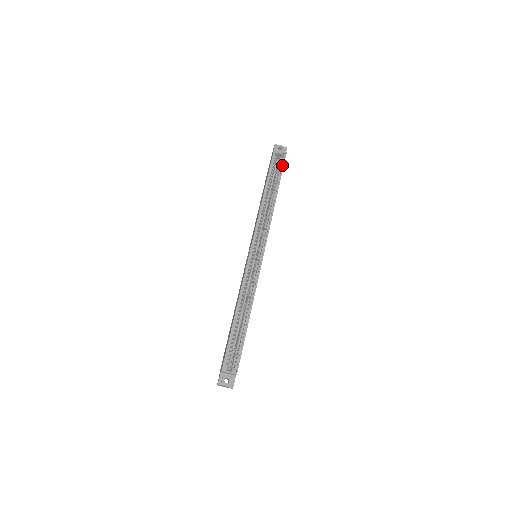
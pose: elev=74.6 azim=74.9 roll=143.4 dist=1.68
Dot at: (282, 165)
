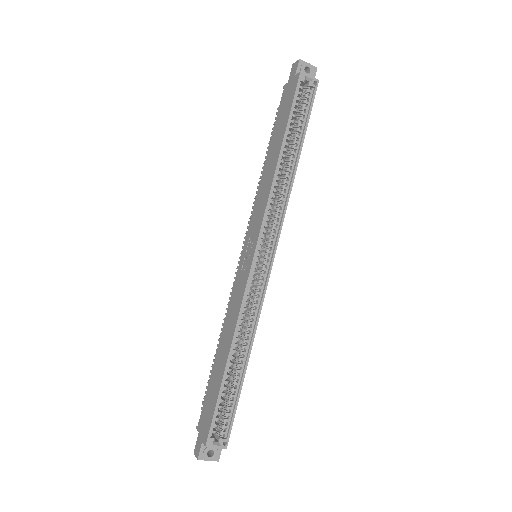
Dot at: (310, 105)
